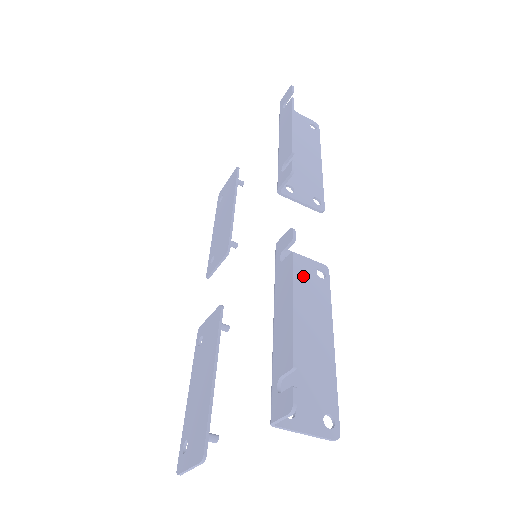
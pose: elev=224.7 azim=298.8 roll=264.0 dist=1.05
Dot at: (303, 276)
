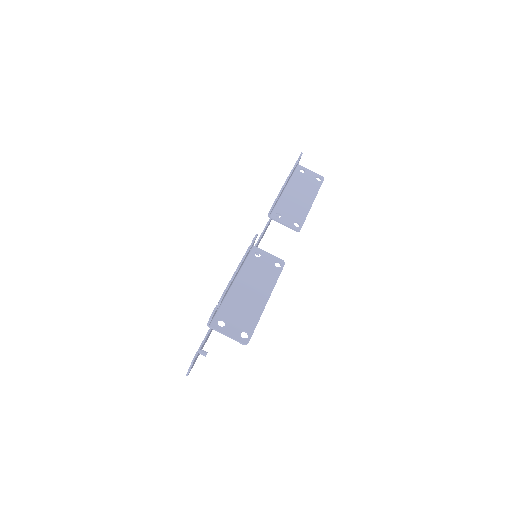
Dot at: (264, 263)
